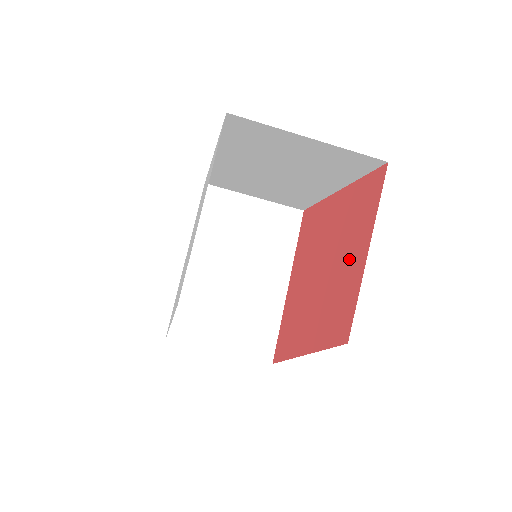
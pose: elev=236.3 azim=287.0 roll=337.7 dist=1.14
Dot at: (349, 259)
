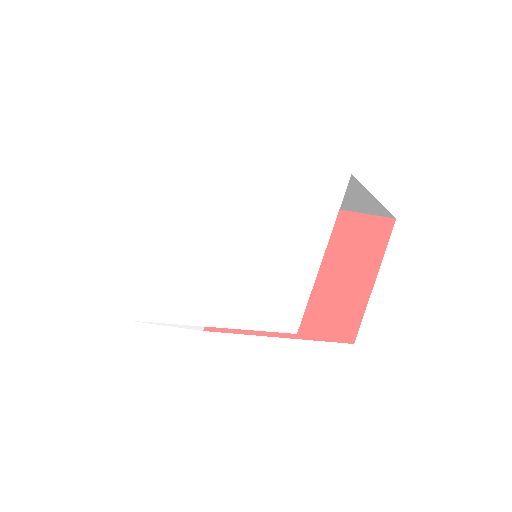
Dot at: (345, 277)
